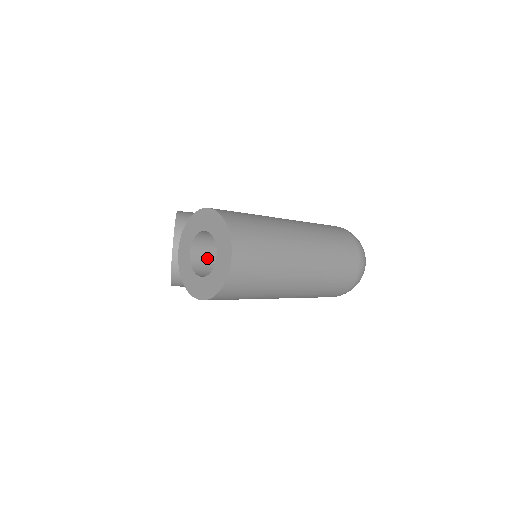
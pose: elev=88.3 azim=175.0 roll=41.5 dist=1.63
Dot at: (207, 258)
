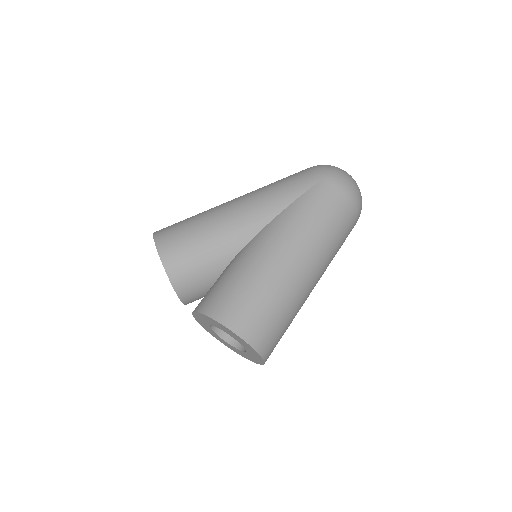
Dot at: occluded
